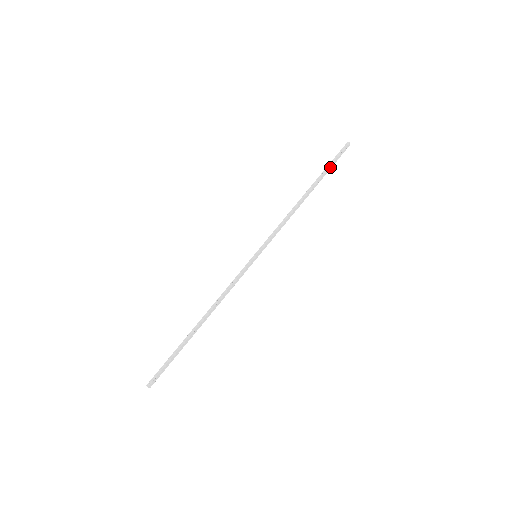
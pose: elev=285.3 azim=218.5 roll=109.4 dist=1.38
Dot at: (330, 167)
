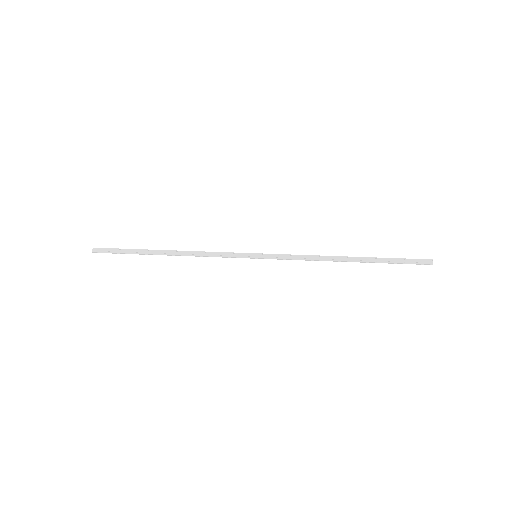
Dot at: (392, 261)
